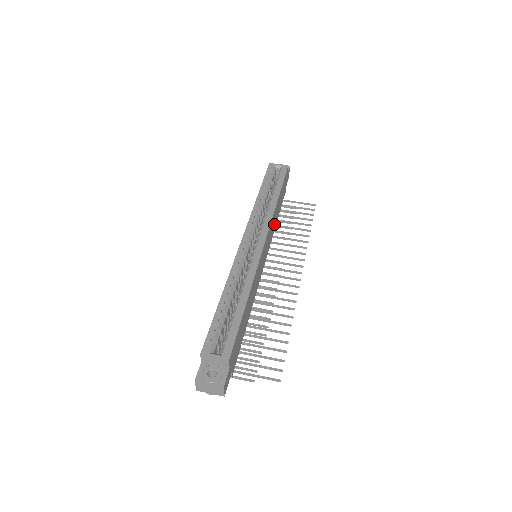
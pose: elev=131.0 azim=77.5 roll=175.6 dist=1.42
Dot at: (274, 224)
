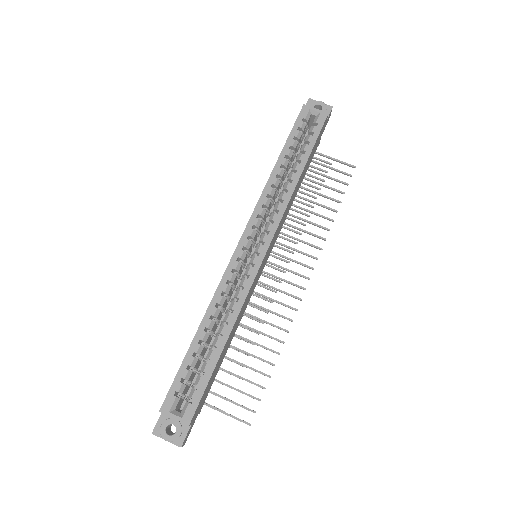
Dot at: (290, 205)
